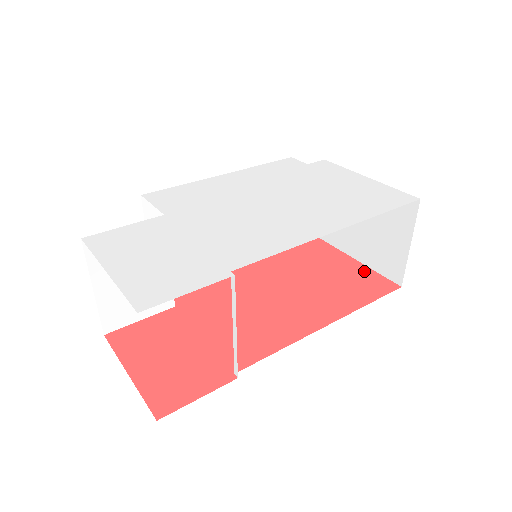
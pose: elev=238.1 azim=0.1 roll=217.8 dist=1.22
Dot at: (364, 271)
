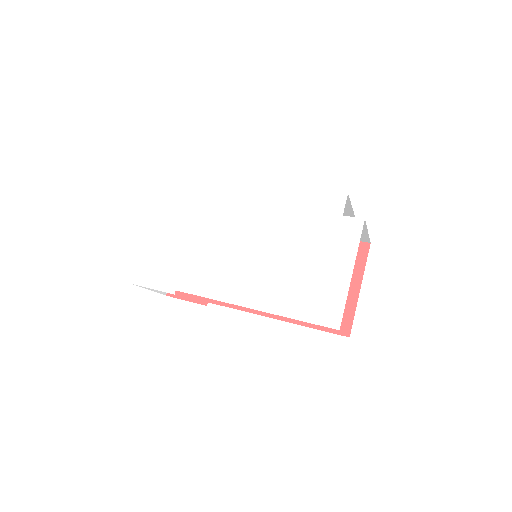
Dot at: (349, 304)
